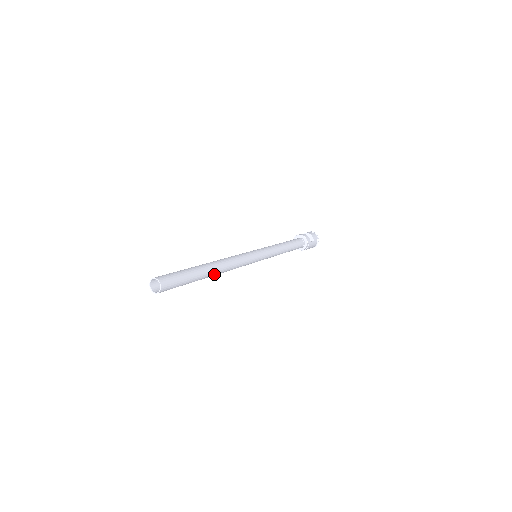
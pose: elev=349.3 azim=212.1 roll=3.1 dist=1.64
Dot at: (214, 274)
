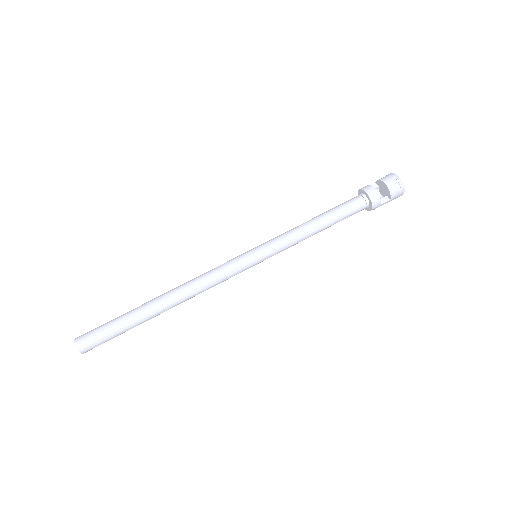
Dot at: (169, 308)
